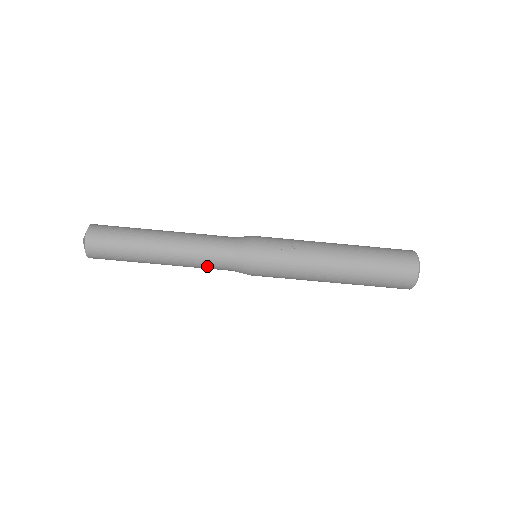
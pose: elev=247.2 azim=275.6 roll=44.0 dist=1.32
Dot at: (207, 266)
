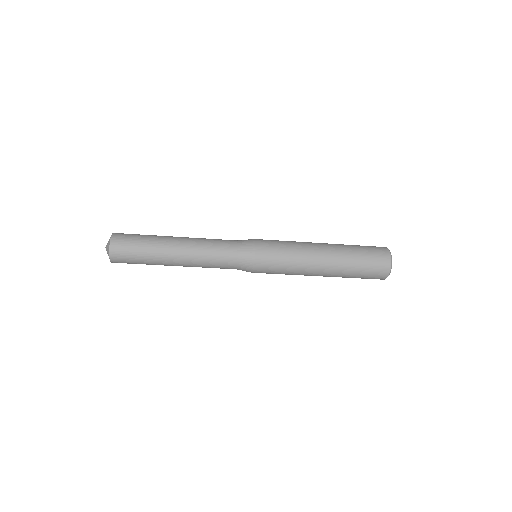
Dot at: (215, 266)
